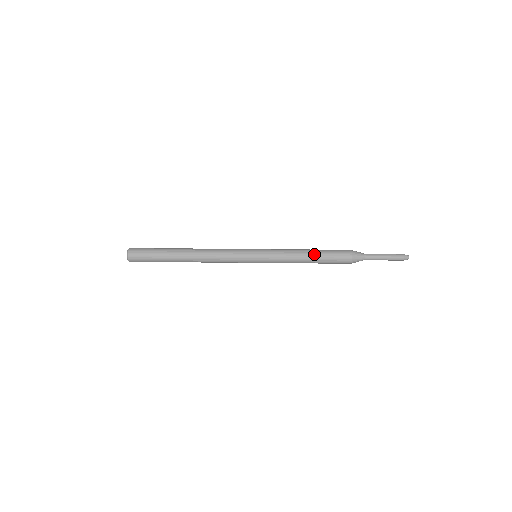
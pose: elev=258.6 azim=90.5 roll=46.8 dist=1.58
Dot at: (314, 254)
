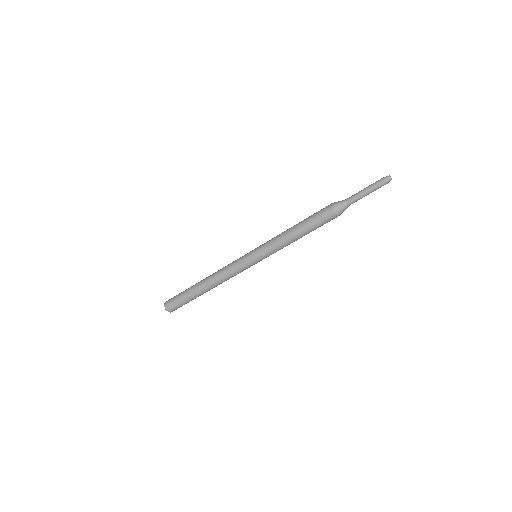
Dot at: (299, 227)
